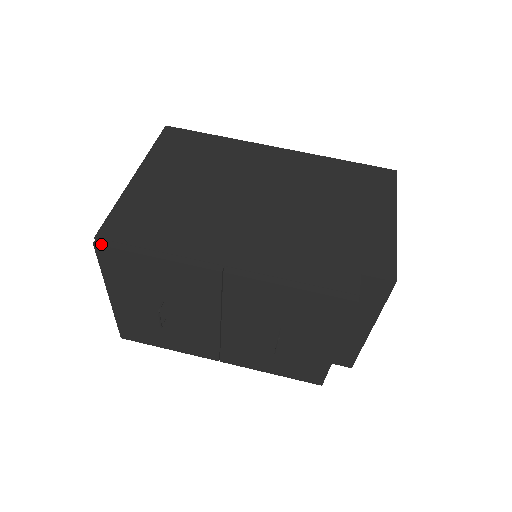
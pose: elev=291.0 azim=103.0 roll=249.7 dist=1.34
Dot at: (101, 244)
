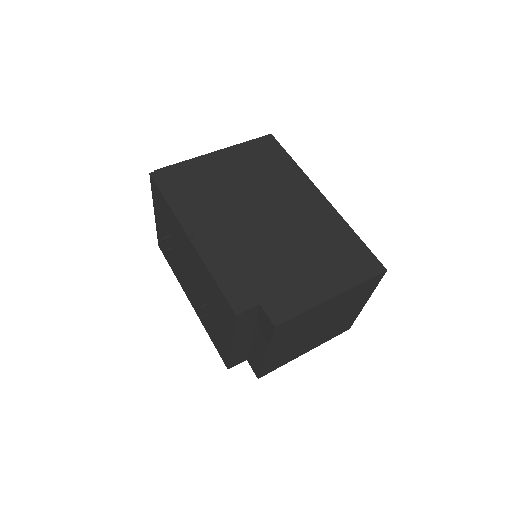
Dot at: (152, 176)
